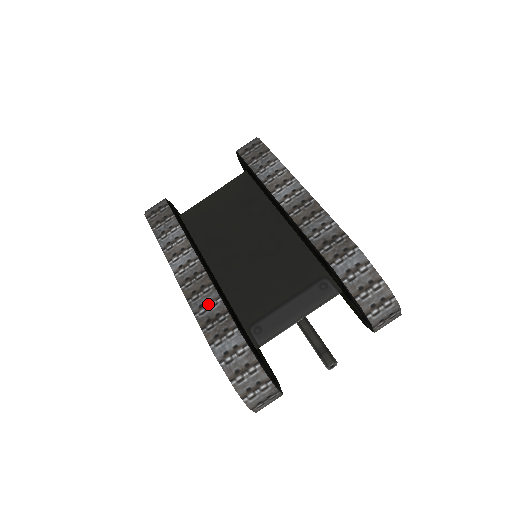
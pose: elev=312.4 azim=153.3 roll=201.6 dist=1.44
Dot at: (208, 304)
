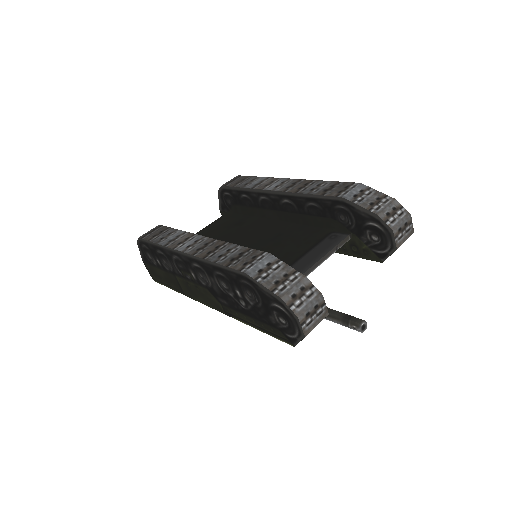
Dot at: (227, 252)
